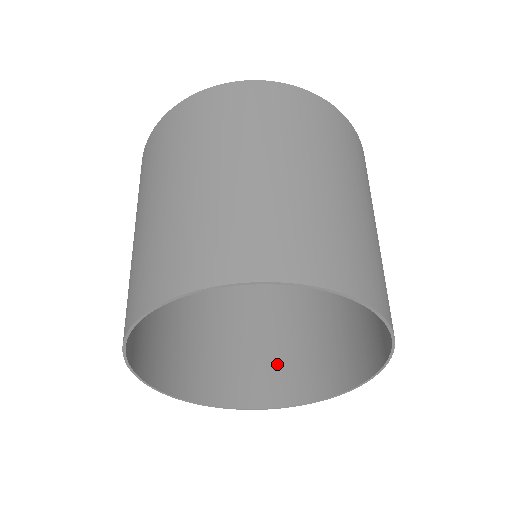
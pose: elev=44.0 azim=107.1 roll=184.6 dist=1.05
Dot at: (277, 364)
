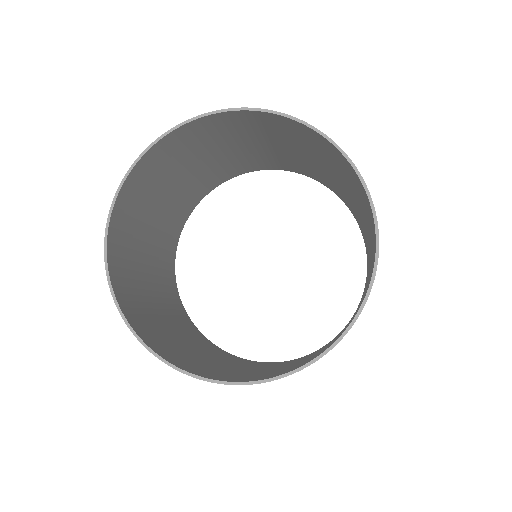
Dot at: (289, 368)
